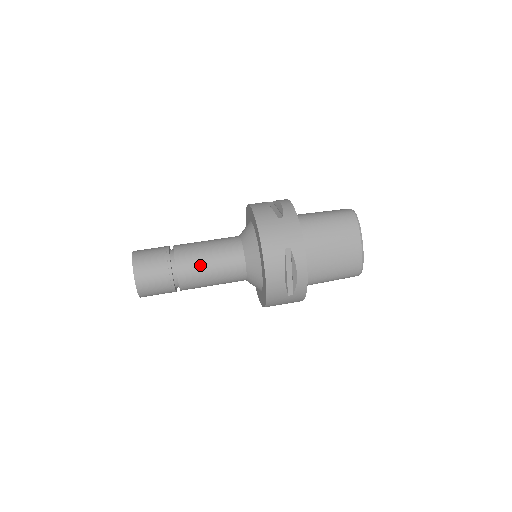
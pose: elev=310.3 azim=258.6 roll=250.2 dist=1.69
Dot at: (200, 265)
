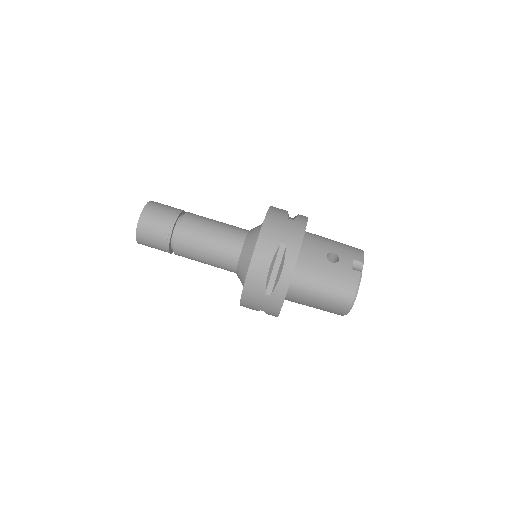
Dot at: (195, 260)
